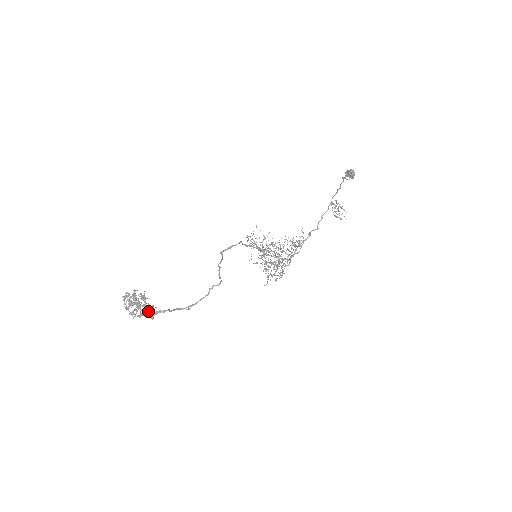
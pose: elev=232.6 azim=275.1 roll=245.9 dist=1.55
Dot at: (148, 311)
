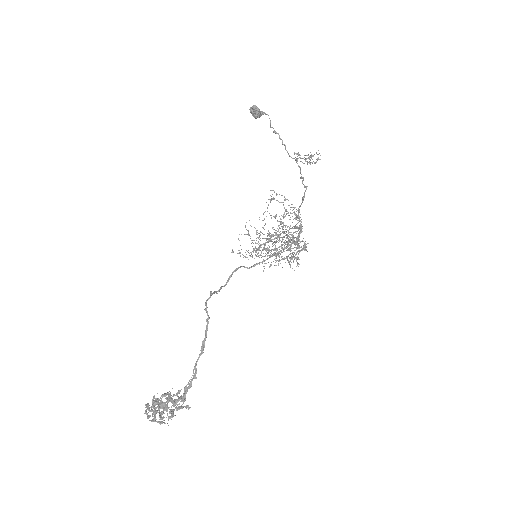
Dot at: (175, 402)
